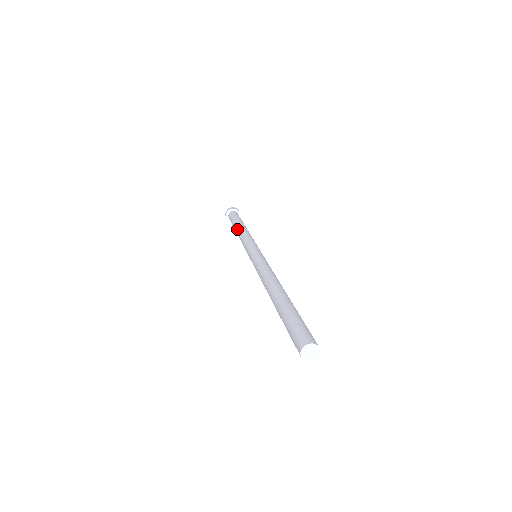
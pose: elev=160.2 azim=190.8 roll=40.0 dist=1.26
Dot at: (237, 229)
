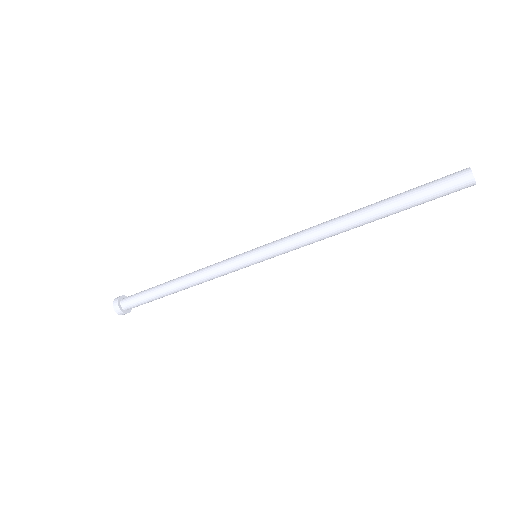
Dot at: (177, 278)
